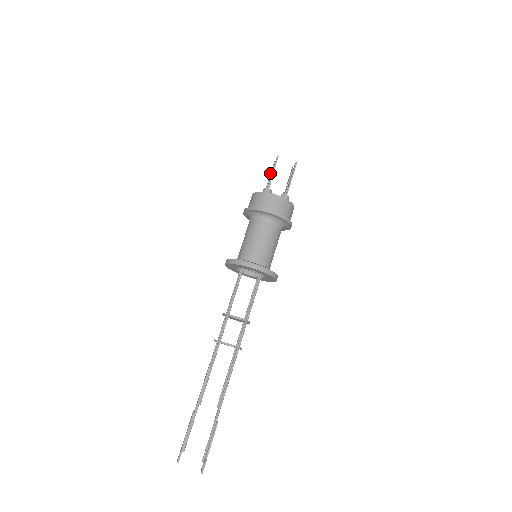
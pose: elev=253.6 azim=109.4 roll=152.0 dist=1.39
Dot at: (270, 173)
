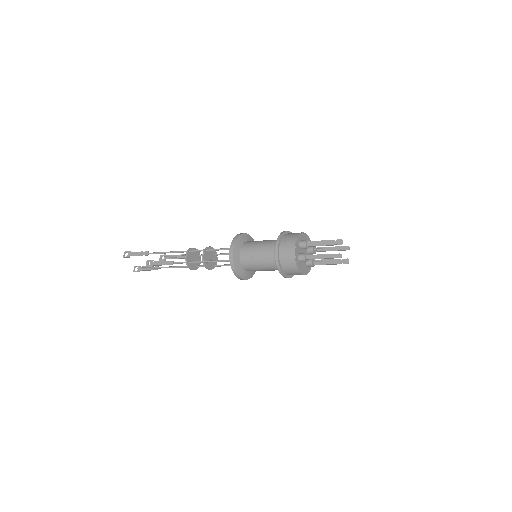
Dot at: (330, 240)
